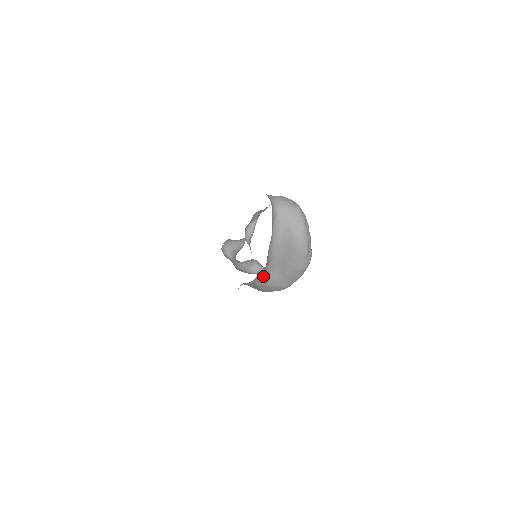
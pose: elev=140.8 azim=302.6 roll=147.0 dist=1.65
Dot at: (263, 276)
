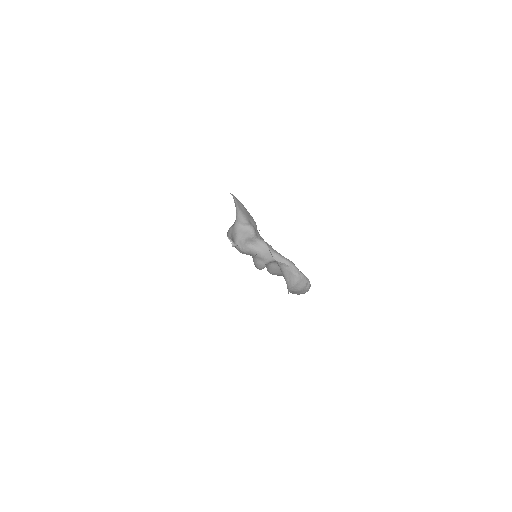
Dot at: occluded
